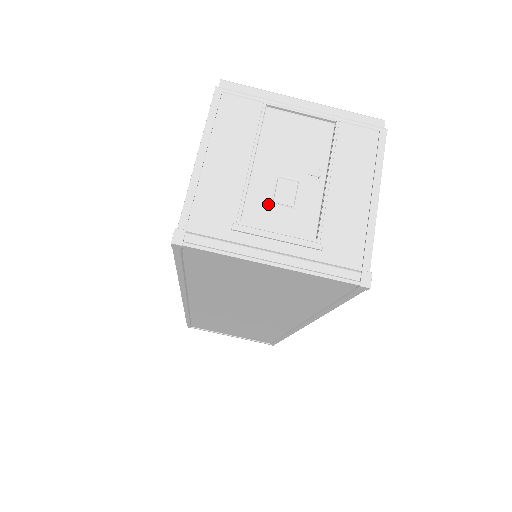
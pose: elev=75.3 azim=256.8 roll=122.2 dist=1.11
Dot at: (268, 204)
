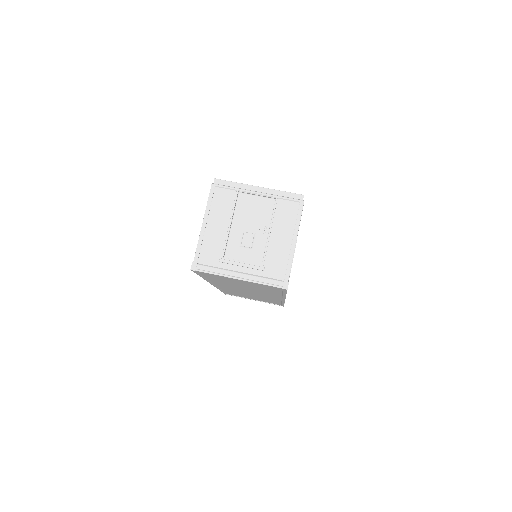
Dot at: (238, 247)
